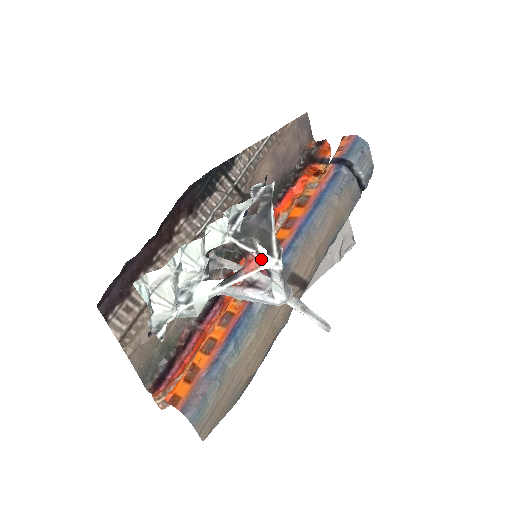
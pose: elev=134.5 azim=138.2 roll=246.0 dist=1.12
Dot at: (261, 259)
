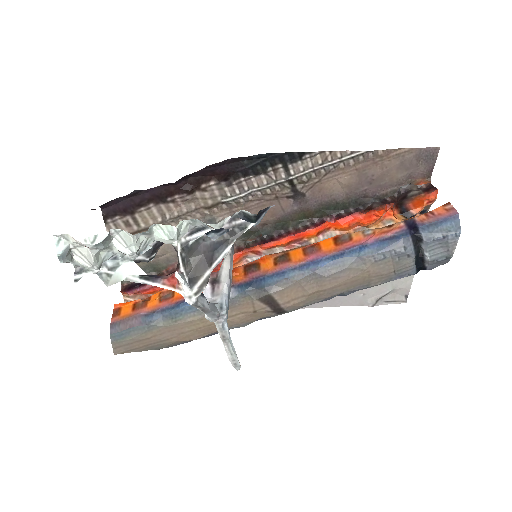
Dot at: (180, 283)
